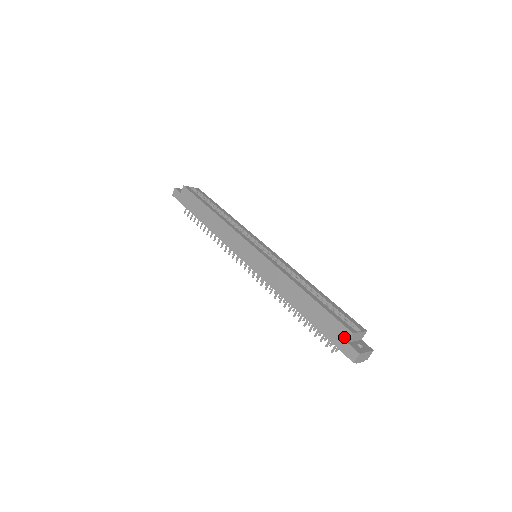
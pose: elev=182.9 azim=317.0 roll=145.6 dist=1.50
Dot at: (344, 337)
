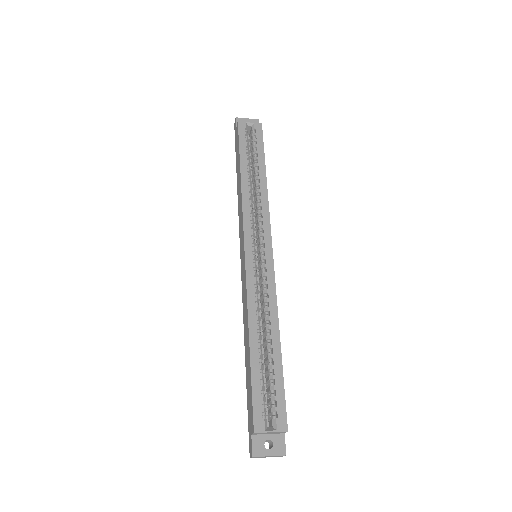
Dot at: (251, 427)
